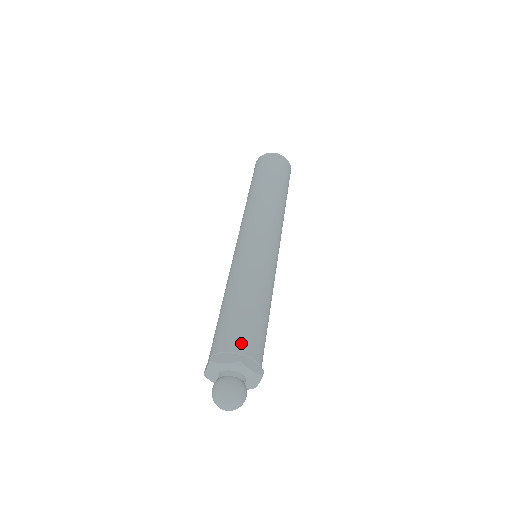
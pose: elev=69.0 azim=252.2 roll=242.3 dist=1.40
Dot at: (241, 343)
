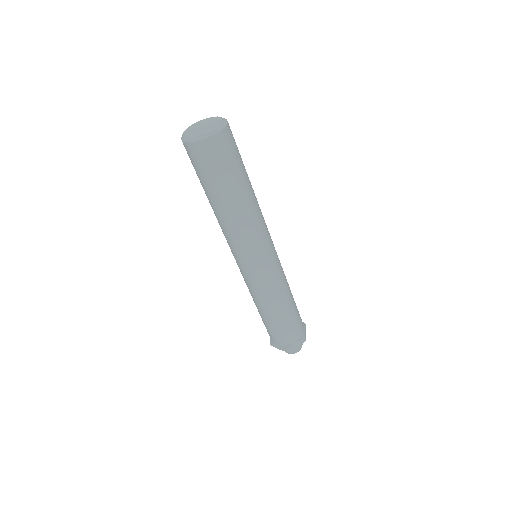
Dot at: (282, 340)
